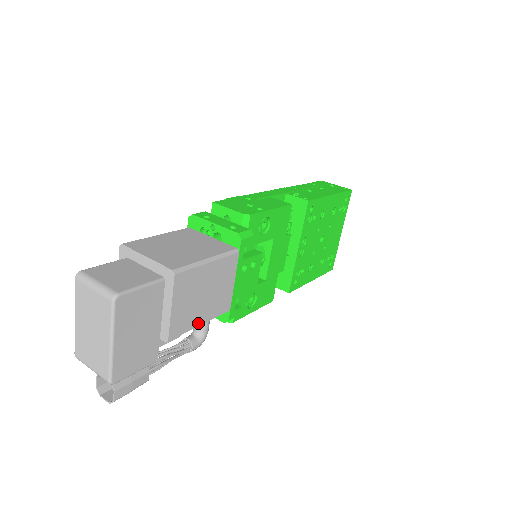
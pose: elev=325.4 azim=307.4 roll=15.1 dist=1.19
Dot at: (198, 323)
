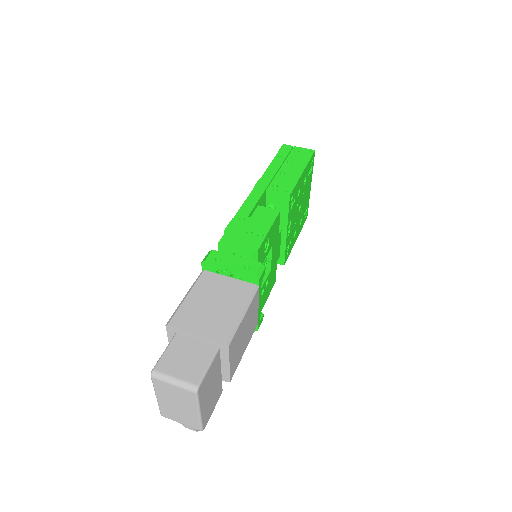
Dot at: (243, 353)
